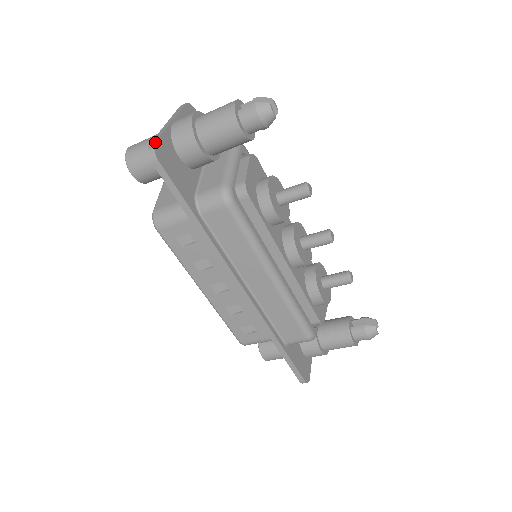
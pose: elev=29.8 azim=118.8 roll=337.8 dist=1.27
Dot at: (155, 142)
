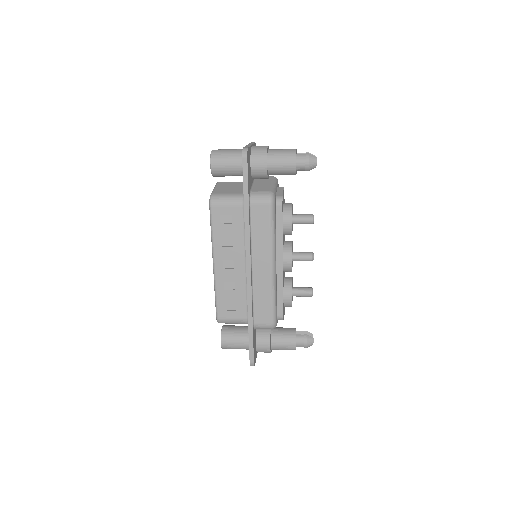
Dot at: (248, 148)
